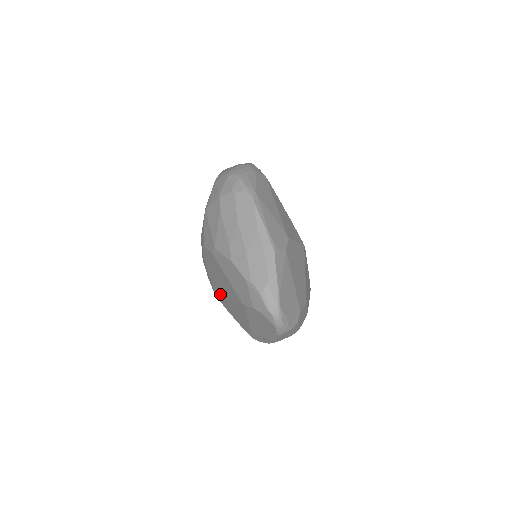
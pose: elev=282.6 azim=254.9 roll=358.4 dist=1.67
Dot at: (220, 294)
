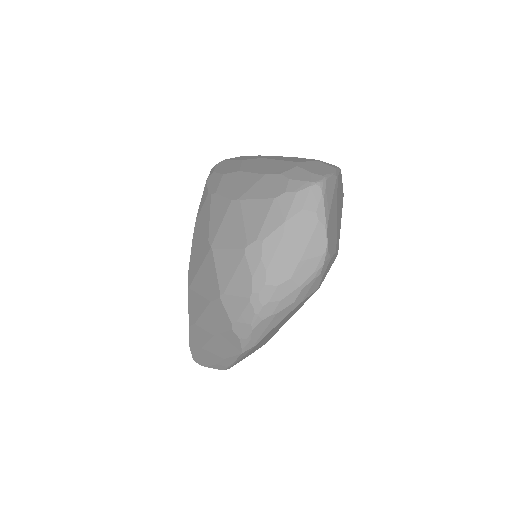
Dot at: occluded
